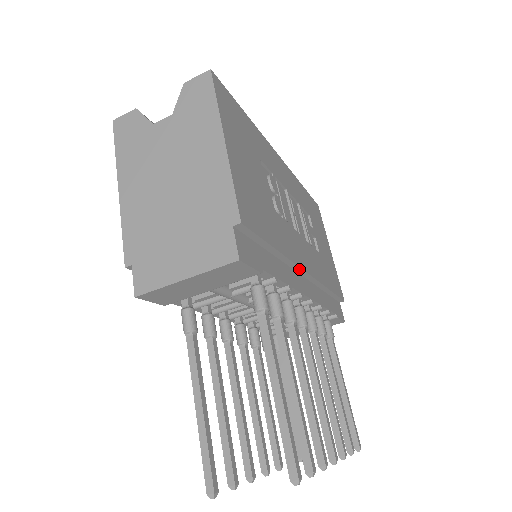
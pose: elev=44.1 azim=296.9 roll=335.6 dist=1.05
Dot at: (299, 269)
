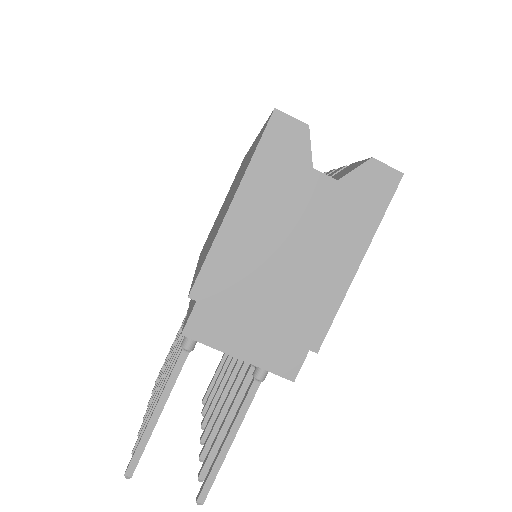
Dot at: occluded
